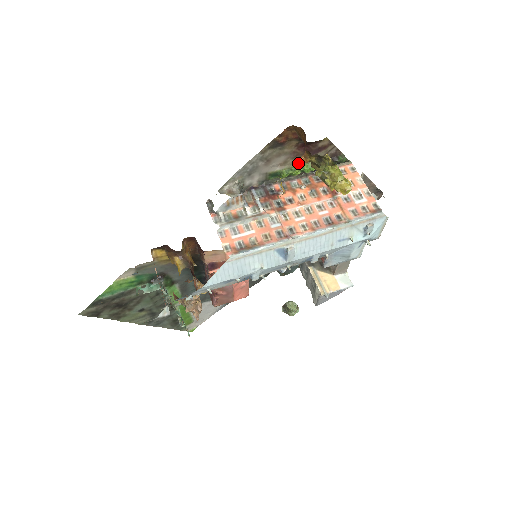
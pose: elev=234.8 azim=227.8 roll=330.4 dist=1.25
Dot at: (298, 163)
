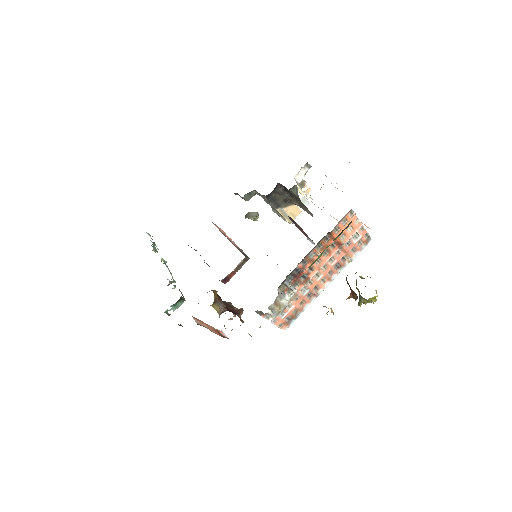
Dot at: (321, 255)
